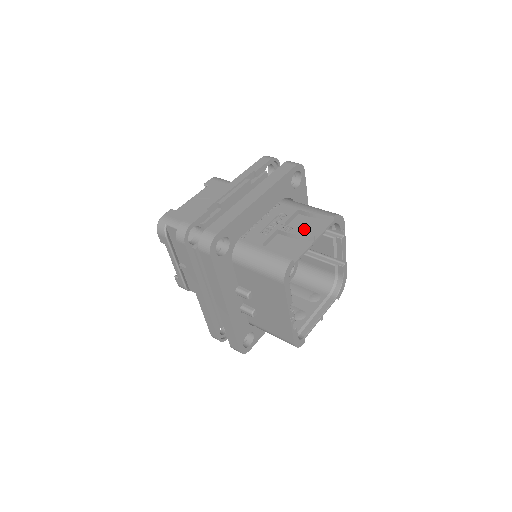
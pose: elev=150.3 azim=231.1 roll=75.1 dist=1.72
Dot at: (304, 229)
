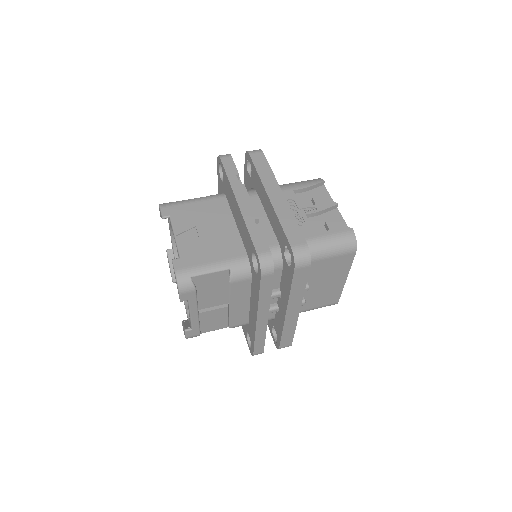
Dot at: (323, 202)
